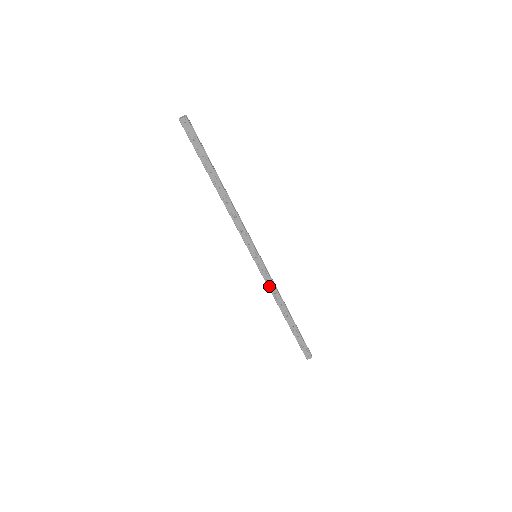
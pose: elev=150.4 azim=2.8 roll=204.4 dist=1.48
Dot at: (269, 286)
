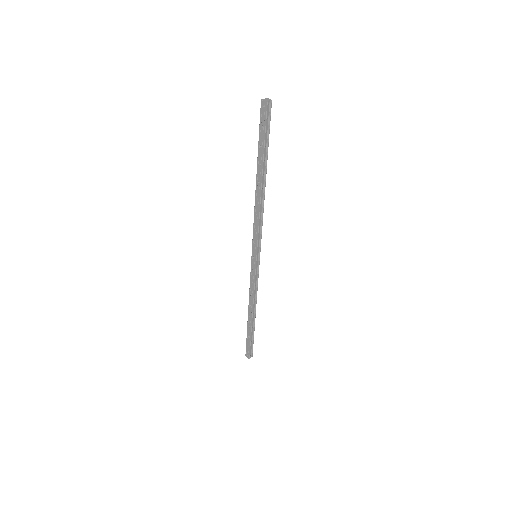
Dot at: (251, 285)
